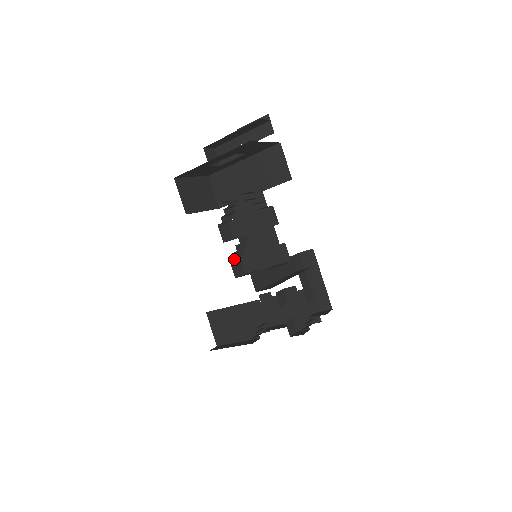
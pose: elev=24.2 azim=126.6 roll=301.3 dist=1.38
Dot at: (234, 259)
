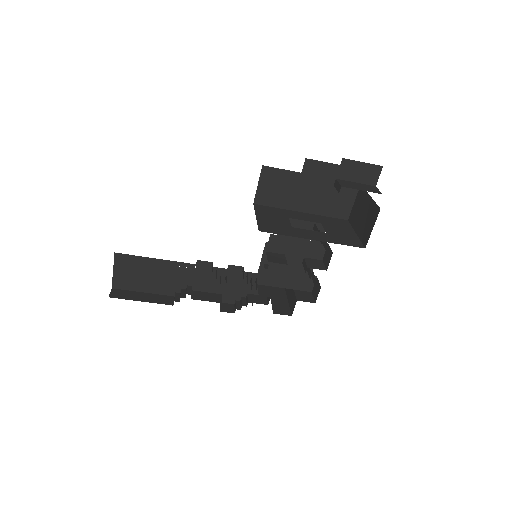
Dot at: occluded
